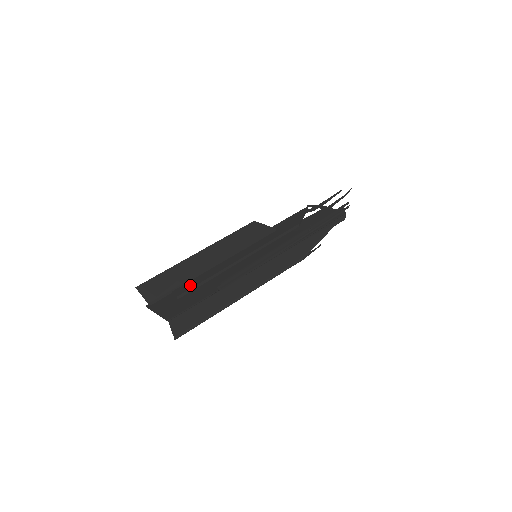
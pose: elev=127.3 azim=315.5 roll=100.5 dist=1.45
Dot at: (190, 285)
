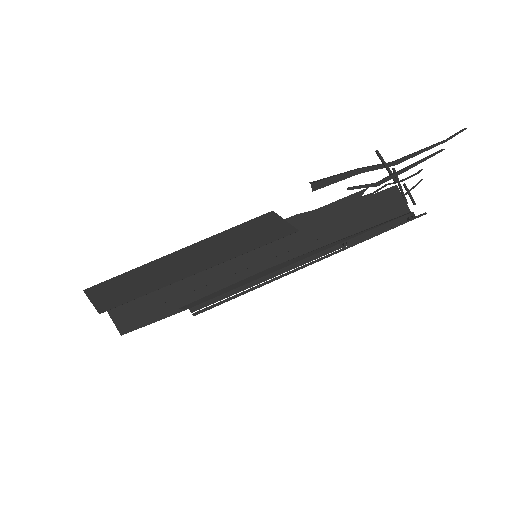
Dot at: (155, 300)
